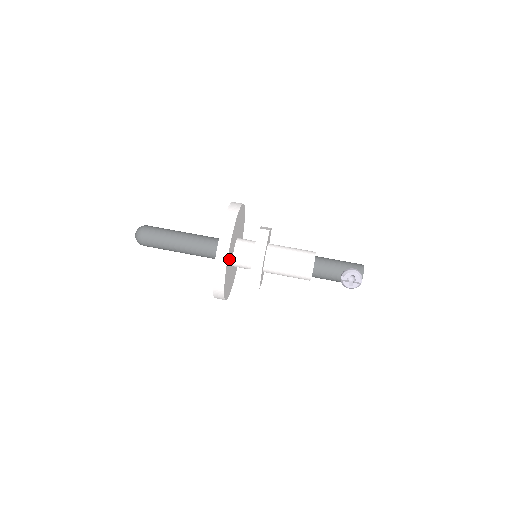
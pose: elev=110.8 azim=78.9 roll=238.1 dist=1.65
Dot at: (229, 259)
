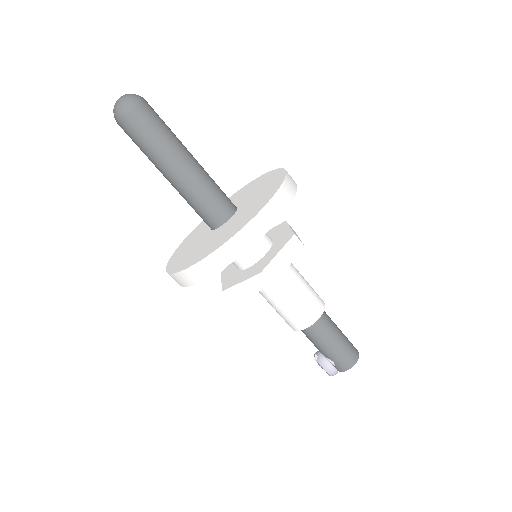
Dot at: occluded
